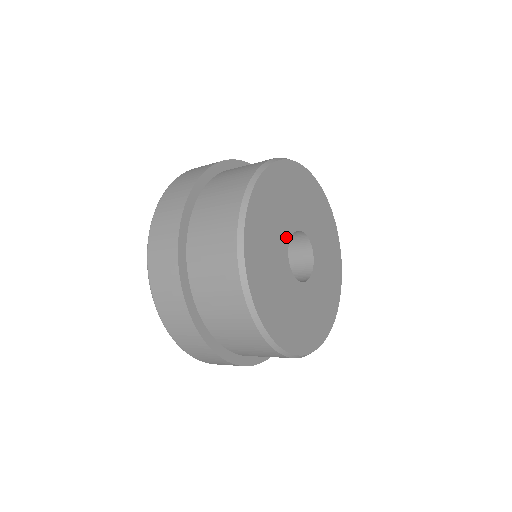
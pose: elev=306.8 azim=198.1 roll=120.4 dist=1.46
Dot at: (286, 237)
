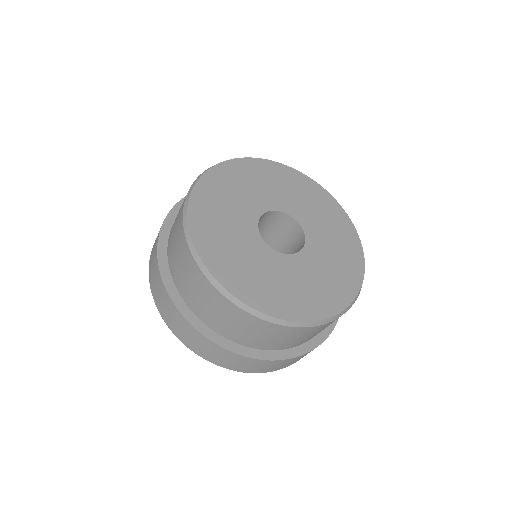
Dot at: (256, 239)
